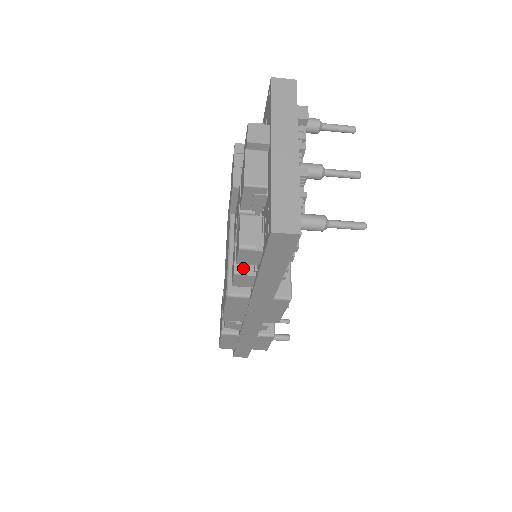
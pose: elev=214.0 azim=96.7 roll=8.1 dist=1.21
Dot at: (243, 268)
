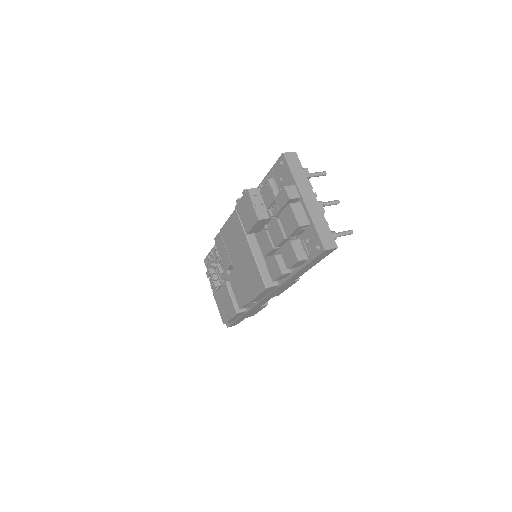
Dot at: (285, 270)
